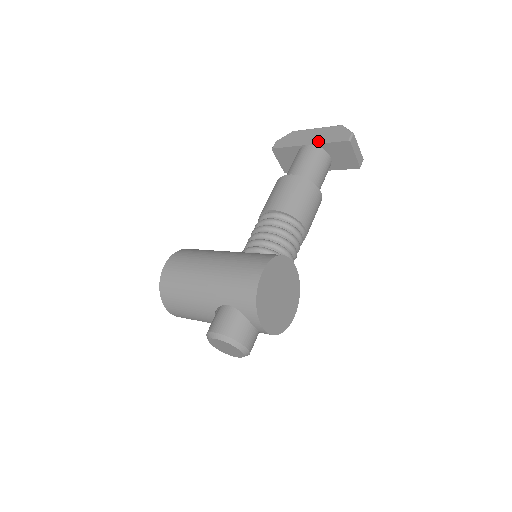
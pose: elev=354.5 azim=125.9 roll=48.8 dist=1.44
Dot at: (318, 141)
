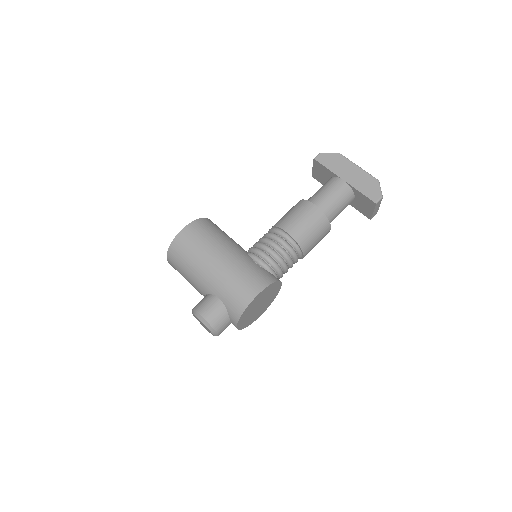
Dot at: (353, 183)
